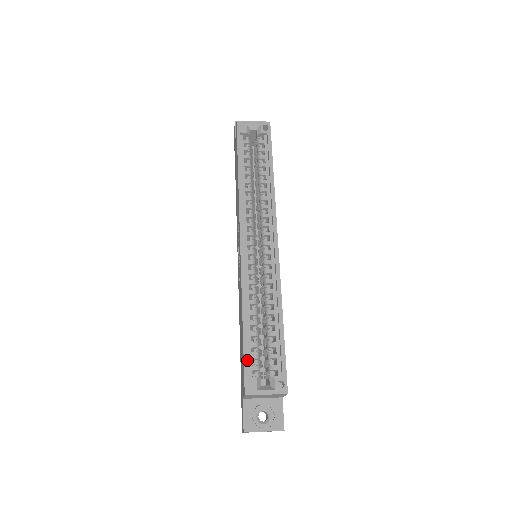
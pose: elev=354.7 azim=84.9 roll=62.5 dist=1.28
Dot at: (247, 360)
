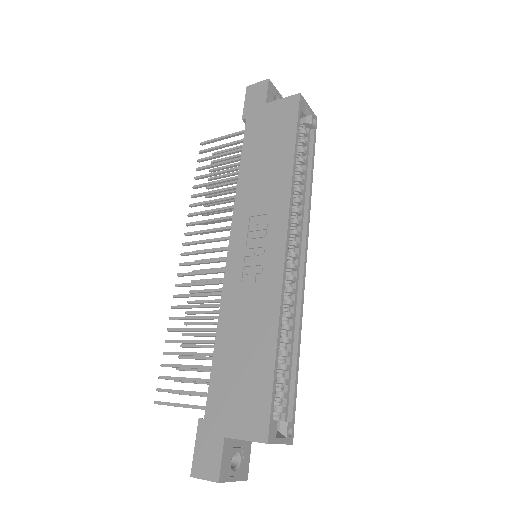
Dot at: (274, 398)
